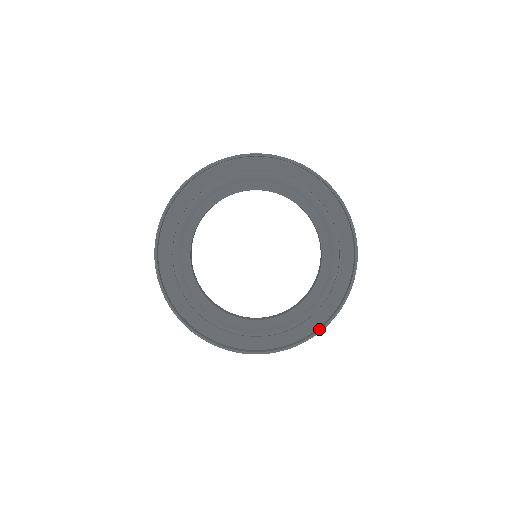
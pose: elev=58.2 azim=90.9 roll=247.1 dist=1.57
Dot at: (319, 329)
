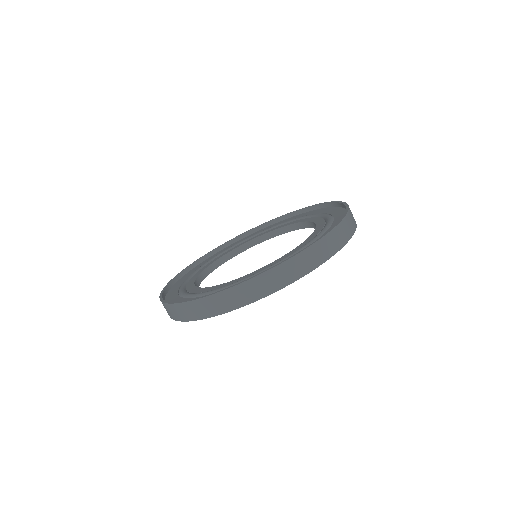
Dot at: occluded
